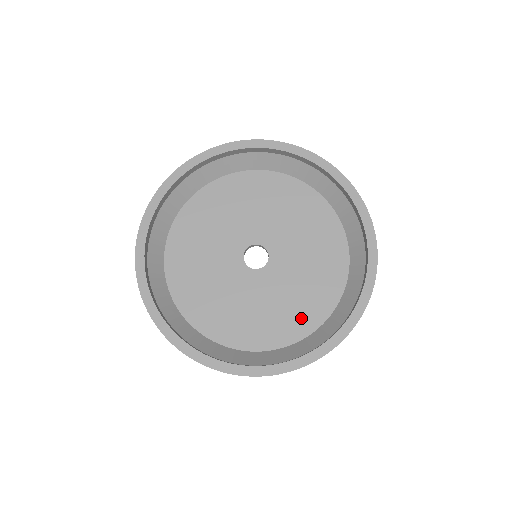
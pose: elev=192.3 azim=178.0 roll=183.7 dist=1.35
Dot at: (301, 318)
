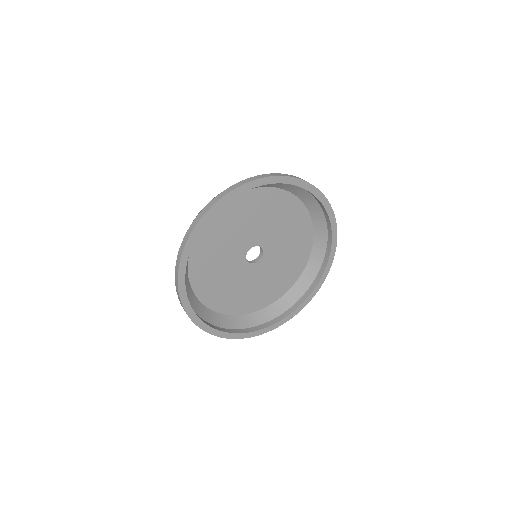
Dot at: (267, 296)
